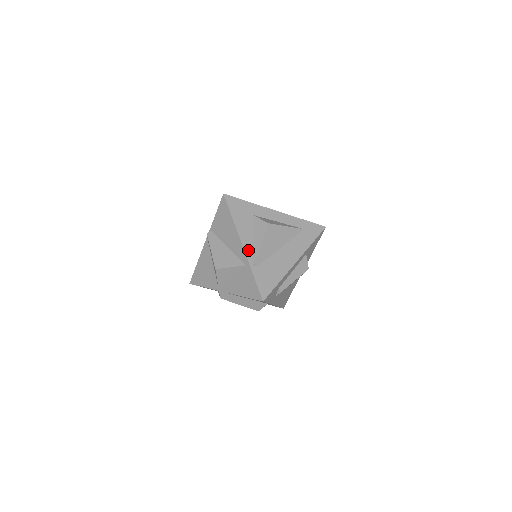
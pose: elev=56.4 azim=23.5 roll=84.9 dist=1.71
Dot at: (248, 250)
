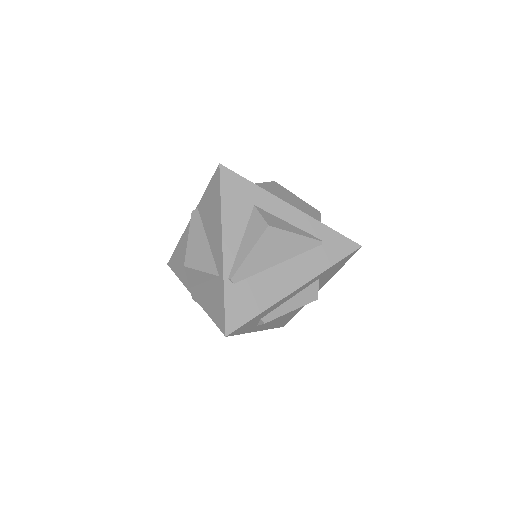
Dot at: (228, 256)
